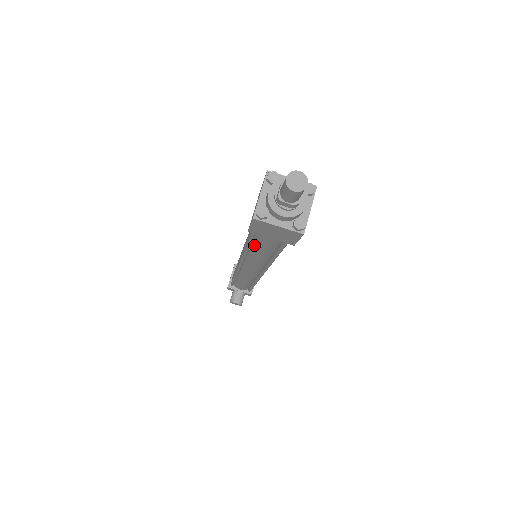
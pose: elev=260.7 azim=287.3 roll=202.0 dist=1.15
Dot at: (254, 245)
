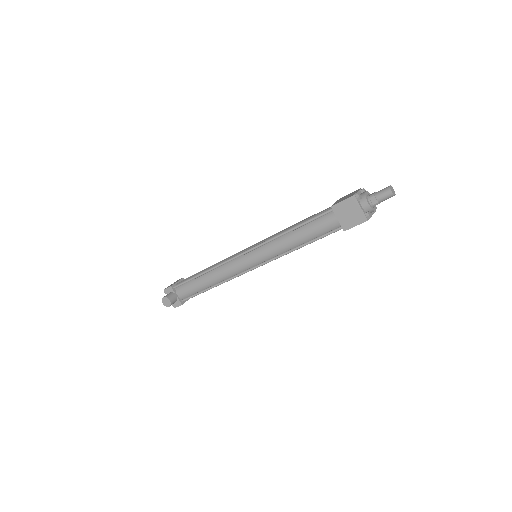
Dot at: (302, 228)
